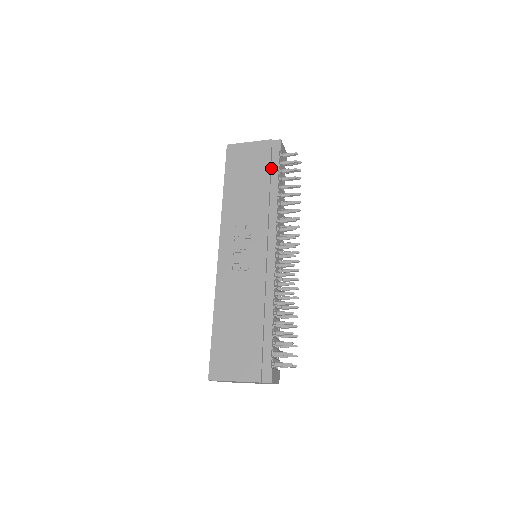
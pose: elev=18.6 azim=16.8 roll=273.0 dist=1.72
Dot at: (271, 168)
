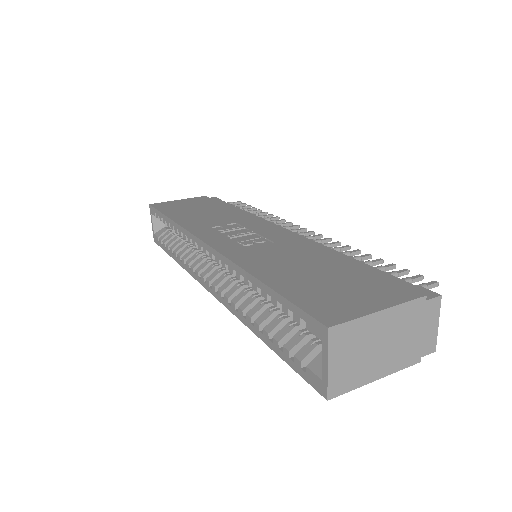
Dot at: occluded
